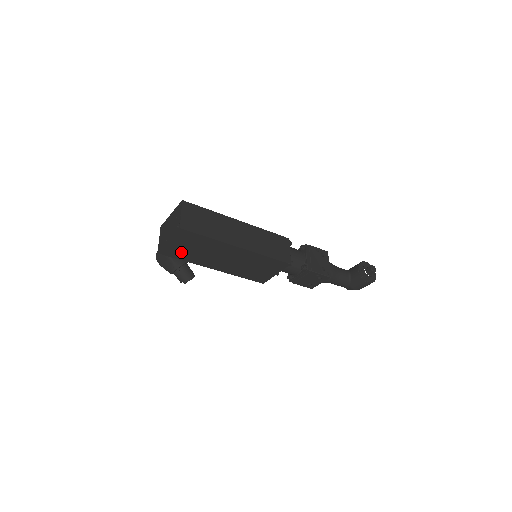
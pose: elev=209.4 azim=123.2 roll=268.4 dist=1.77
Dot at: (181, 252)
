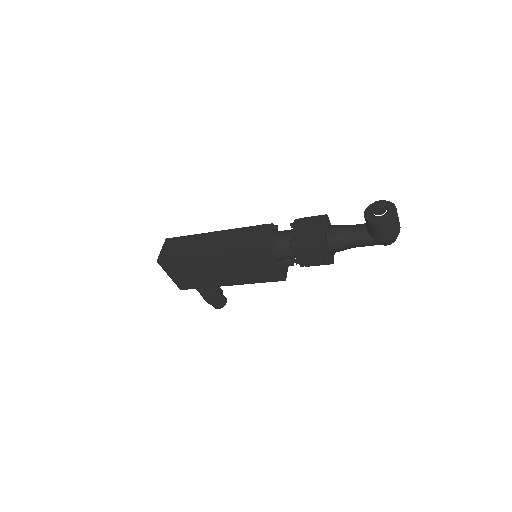
Dot at: (189, 281)
